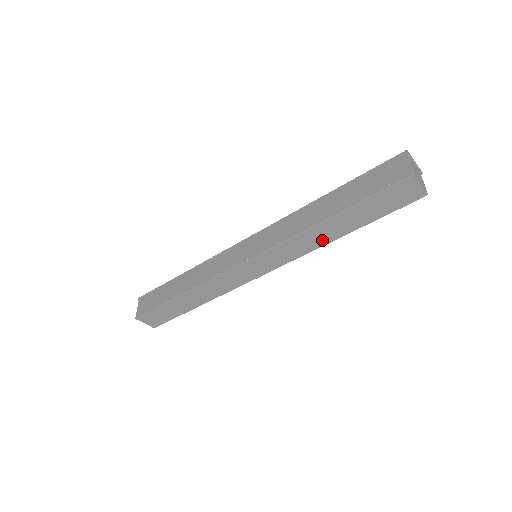
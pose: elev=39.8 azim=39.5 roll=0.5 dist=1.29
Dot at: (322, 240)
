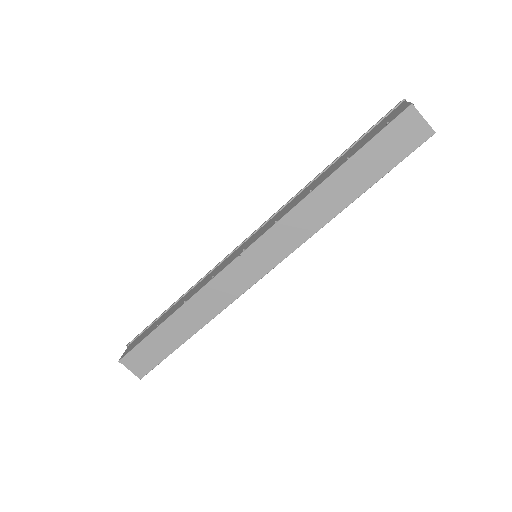
Dot at: (326, 213)
